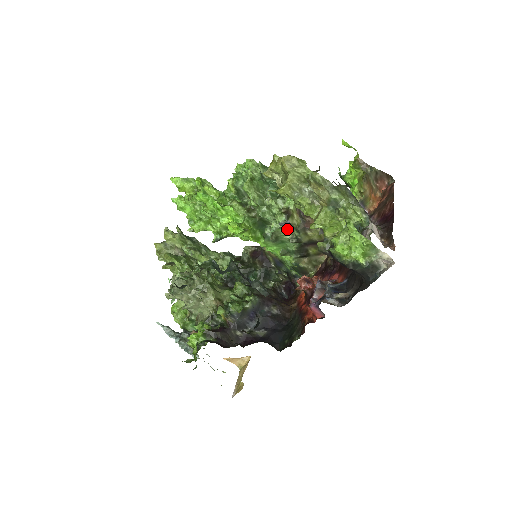
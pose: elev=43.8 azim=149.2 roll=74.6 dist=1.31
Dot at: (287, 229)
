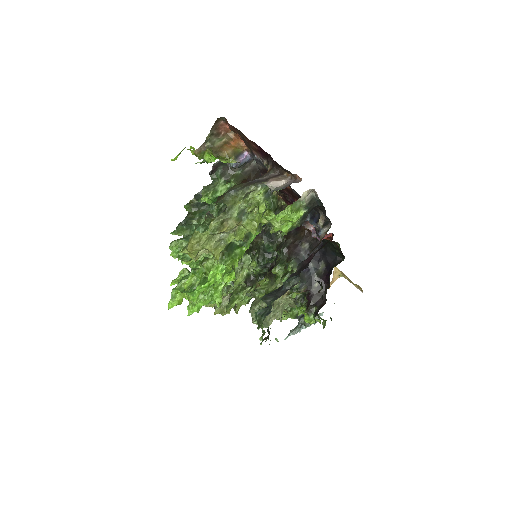
Dot at: occluded
